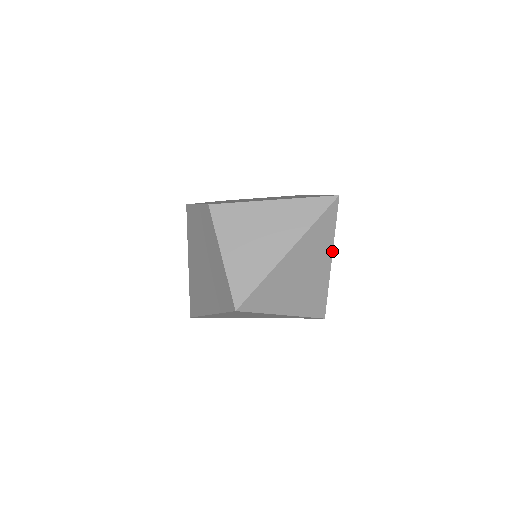
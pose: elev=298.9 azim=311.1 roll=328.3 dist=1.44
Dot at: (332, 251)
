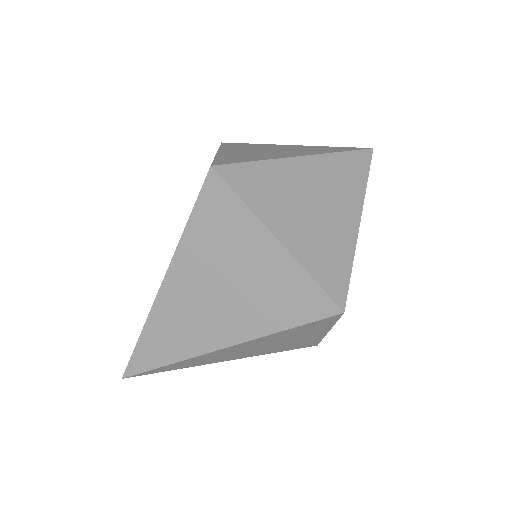
Dot at: (362, 207)
